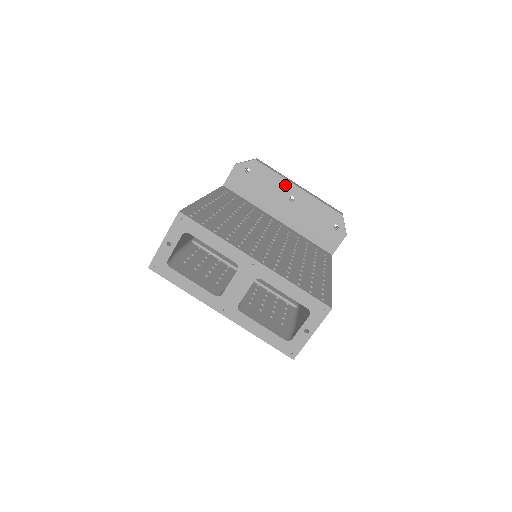
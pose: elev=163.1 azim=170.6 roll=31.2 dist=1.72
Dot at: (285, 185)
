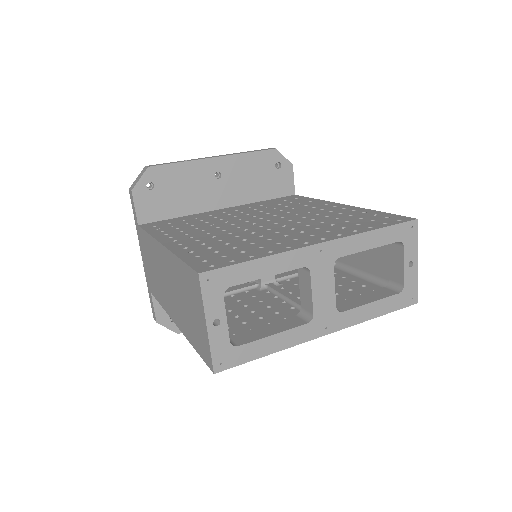
Dot at: (200, 167)
